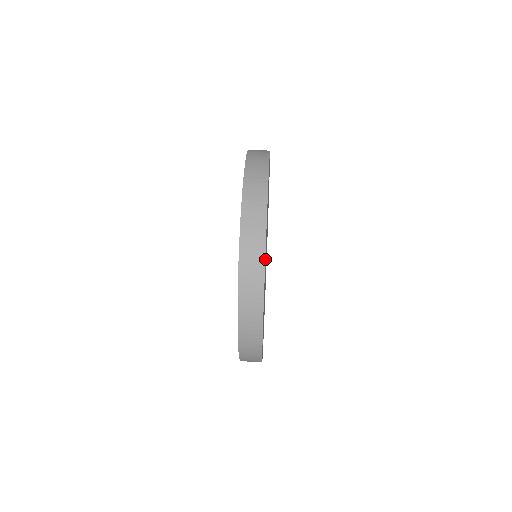
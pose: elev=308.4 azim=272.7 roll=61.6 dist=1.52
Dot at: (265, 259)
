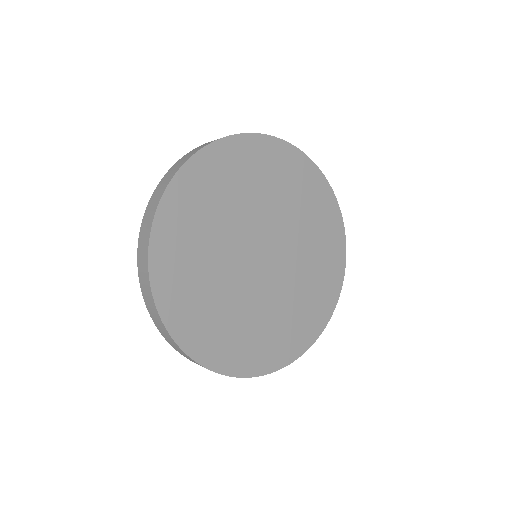
Dot at: (170, 231)
